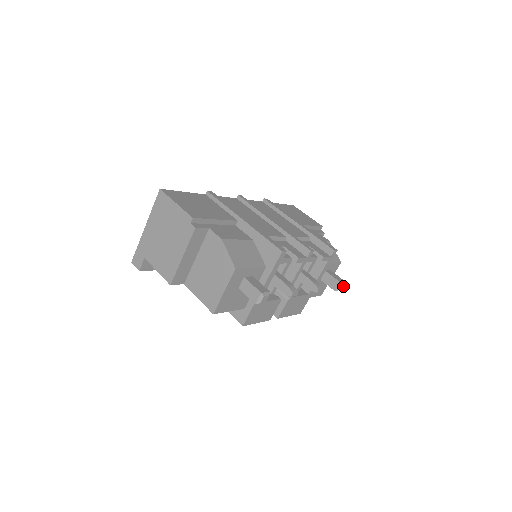
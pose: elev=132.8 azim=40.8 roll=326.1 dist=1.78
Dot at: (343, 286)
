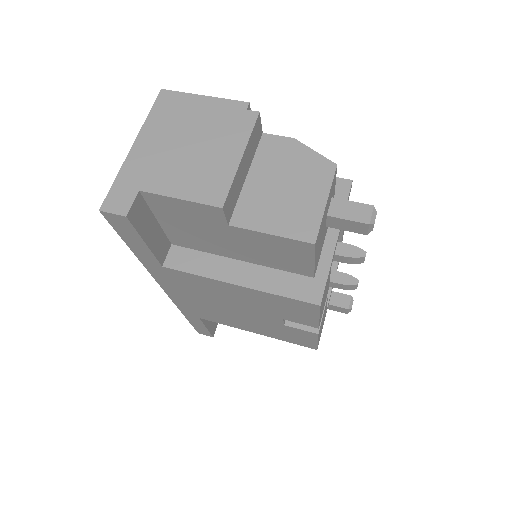
Dot at: occluded
